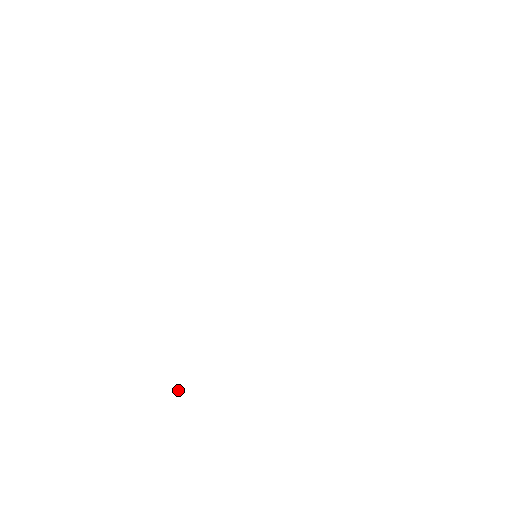
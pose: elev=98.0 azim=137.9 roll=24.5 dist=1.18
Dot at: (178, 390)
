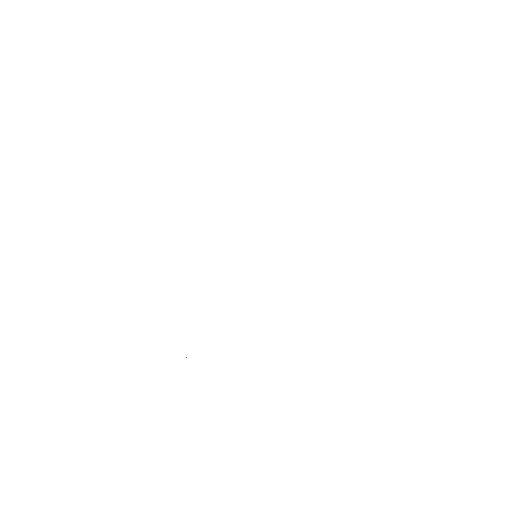
Dot at: occluded
